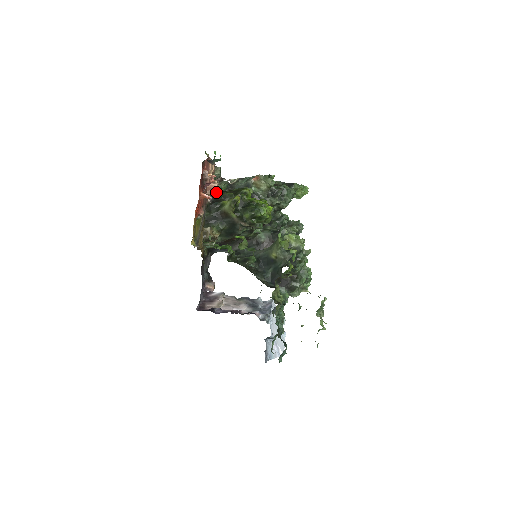
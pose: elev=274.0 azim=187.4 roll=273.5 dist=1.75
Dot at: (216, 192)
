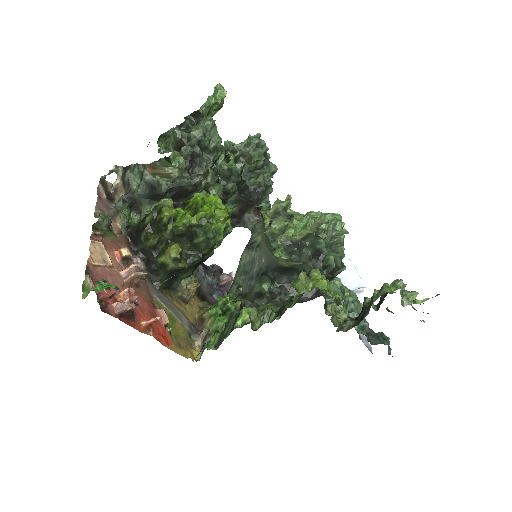
Dot at: (144, 274)
